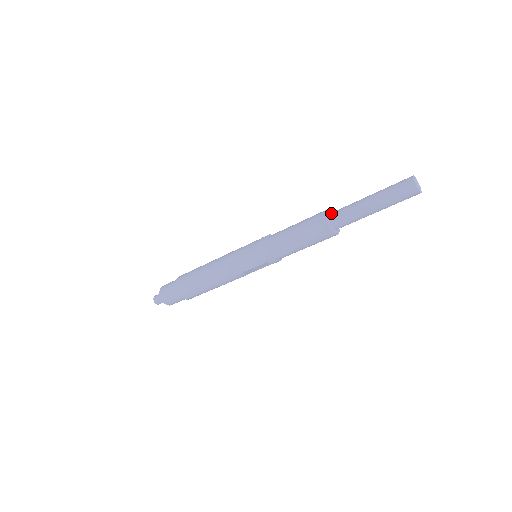
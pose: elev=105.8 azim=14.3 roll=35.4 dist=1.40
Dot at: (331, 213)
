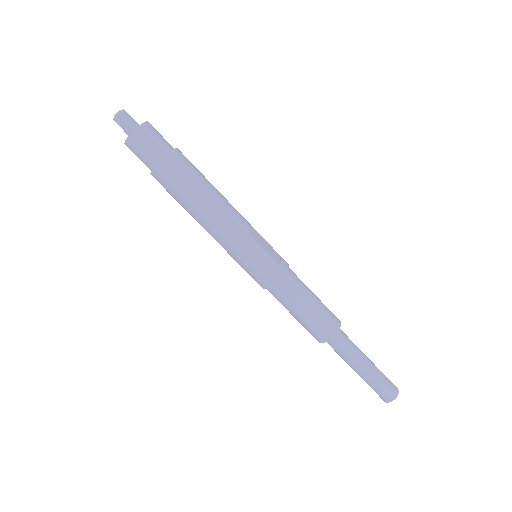
Dot at: (338, 334)
